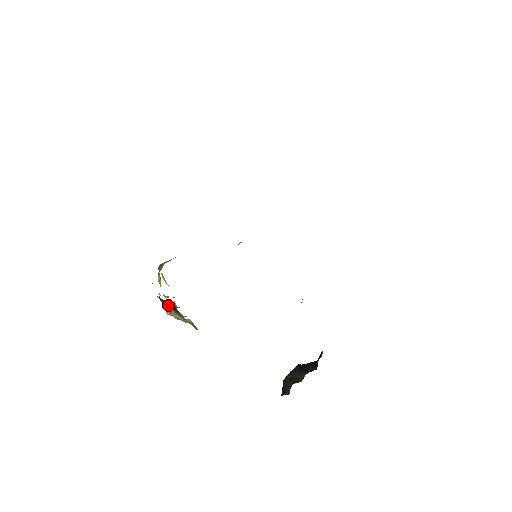
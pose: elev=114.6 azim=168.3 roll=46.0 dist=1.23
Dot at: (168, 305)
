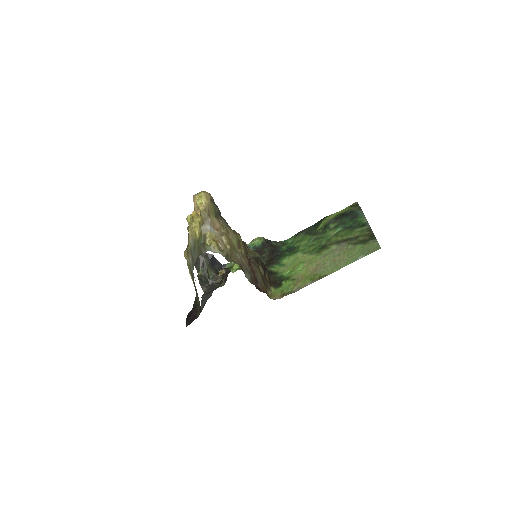
Dot at: (195, 287)
